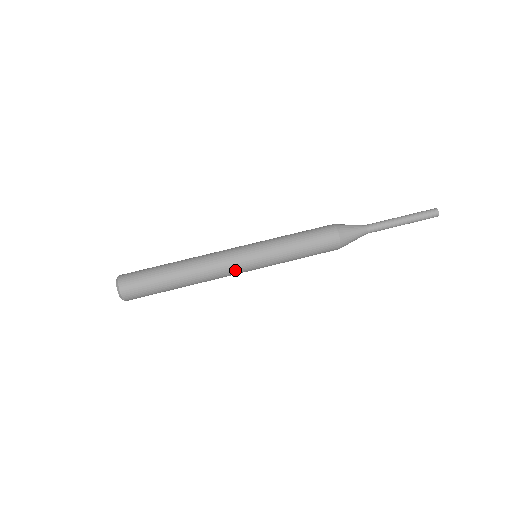
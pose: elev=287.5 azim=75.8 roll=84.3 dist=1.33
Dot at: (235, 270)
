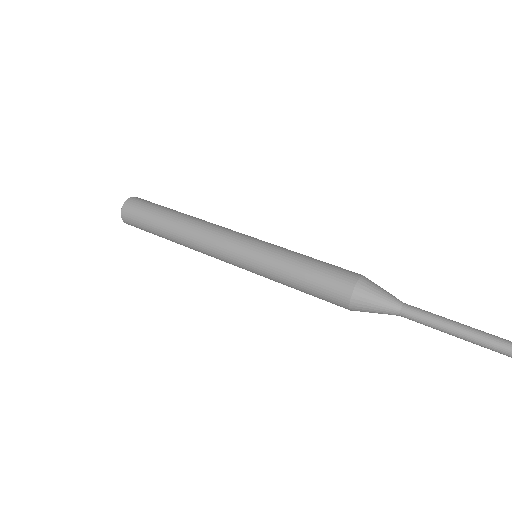
Dot at: (227, 237)
